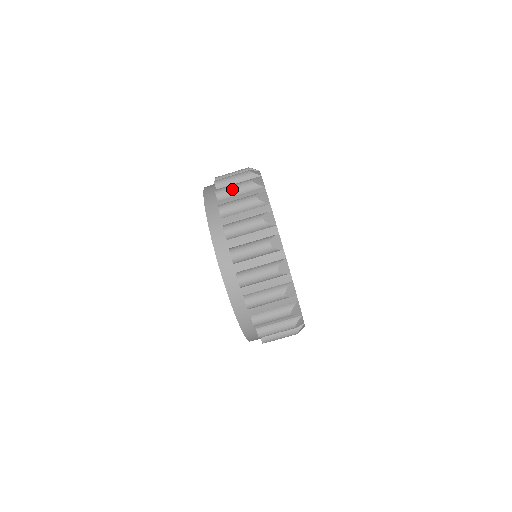
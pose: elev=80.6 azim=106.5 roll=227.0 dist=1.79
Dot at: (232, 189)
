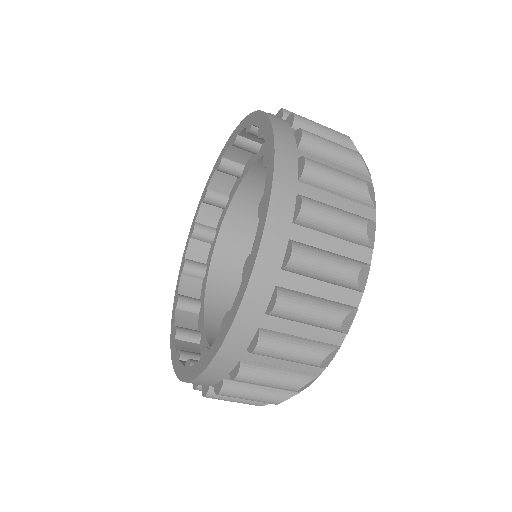
Dot at: (302, 319)
